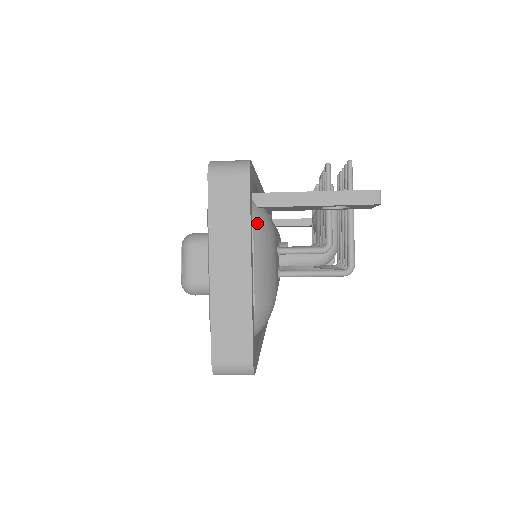
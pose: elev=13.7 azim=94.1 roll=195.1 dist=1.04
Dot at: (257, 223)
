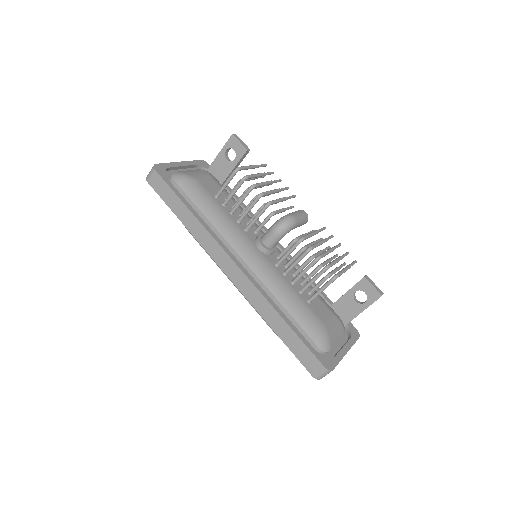
Dot at: occluded
